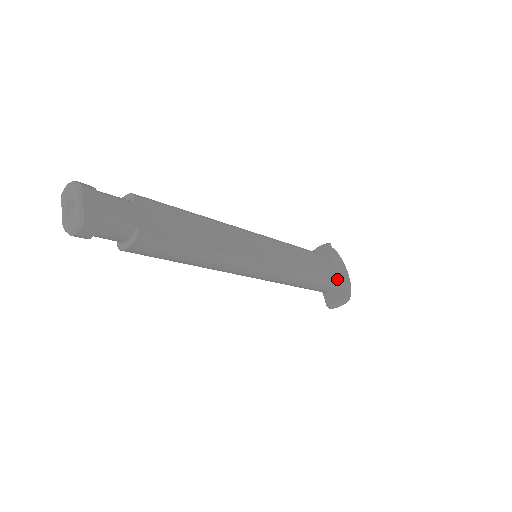
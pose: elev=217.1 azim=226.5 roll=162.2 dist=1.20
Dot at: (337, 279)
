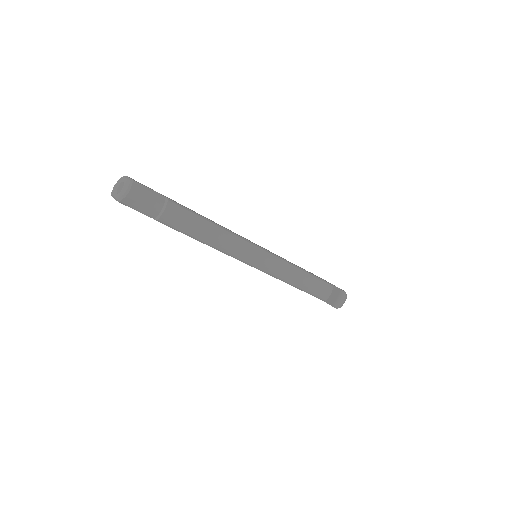
Dot at: occluded
